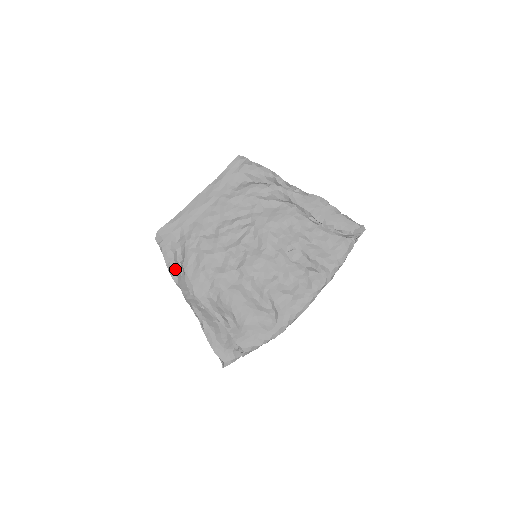
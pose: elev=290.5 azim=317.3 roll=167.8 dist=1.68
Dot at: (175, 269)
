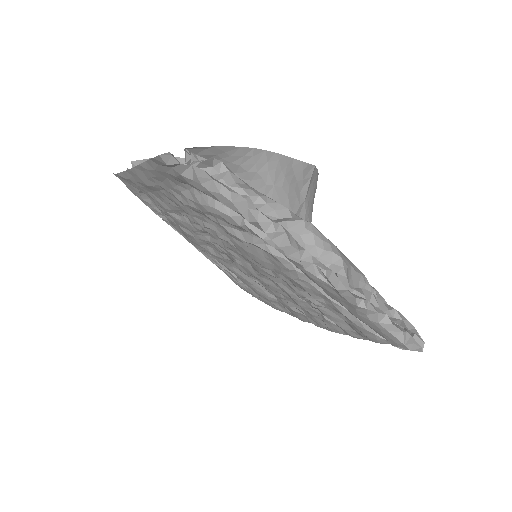
Dot at: (162, 215)
